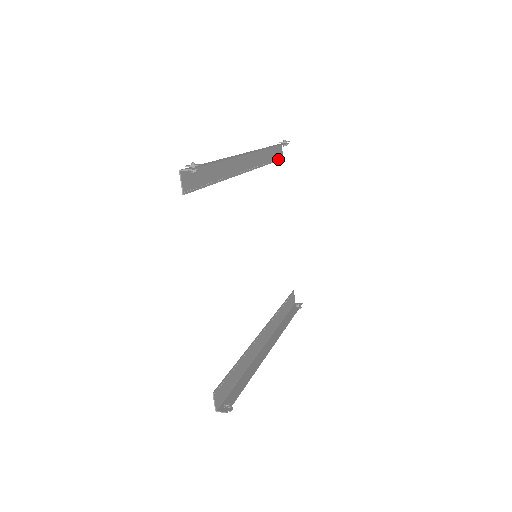
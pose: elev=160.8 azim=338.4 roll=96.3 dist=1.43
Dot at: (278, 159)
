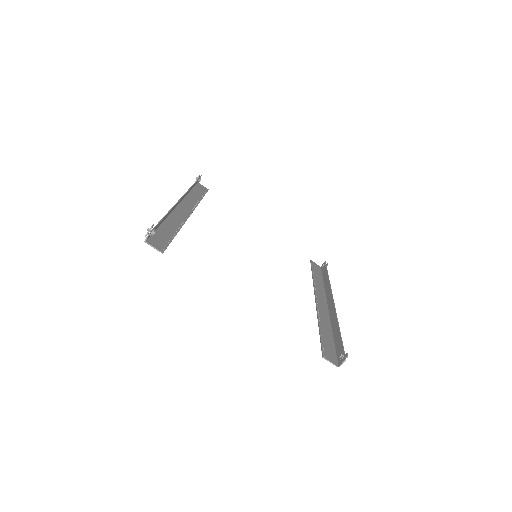
Dot at: (205, 192)
